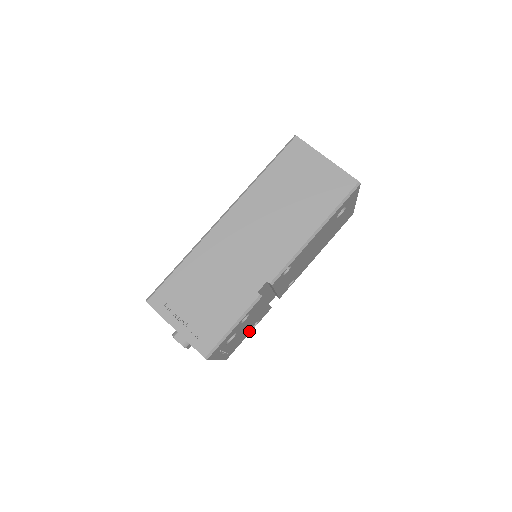
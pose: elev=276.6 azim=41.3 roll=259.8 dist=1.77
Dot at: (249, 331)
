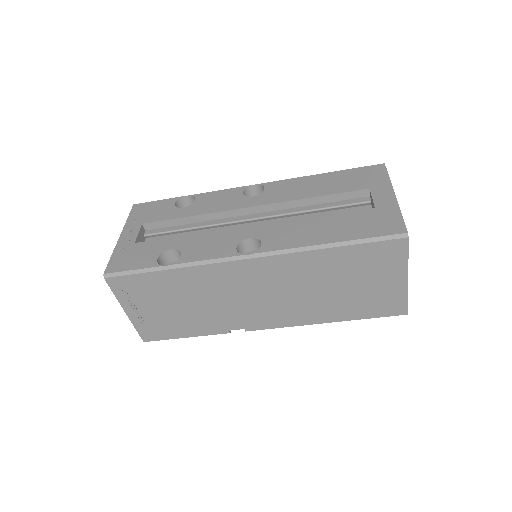
Dot at: occluded
